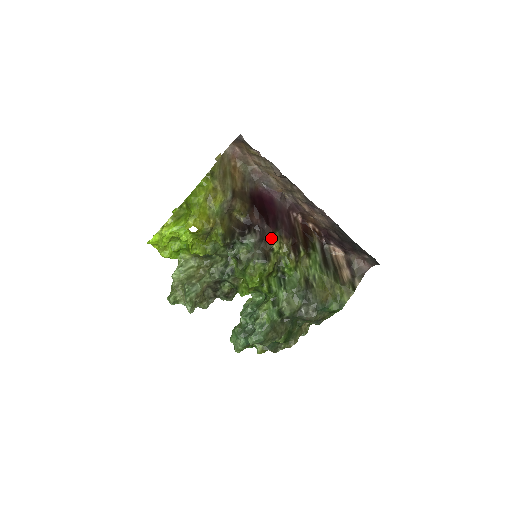
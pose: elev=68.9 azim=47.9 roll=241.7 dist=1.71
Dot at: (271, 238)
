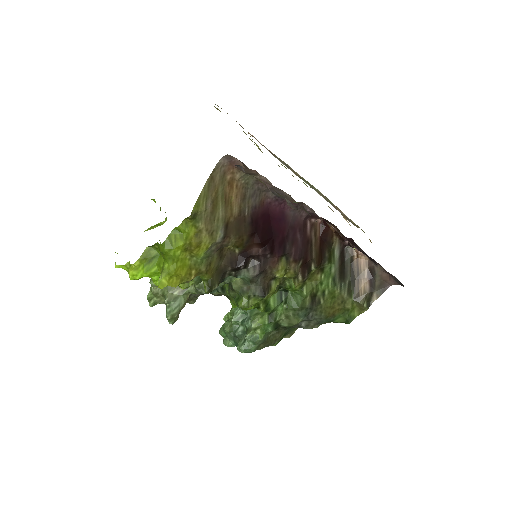
Dot at: (274, 268)
